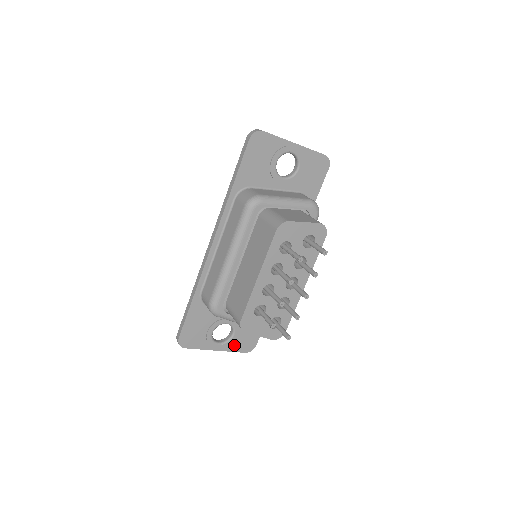
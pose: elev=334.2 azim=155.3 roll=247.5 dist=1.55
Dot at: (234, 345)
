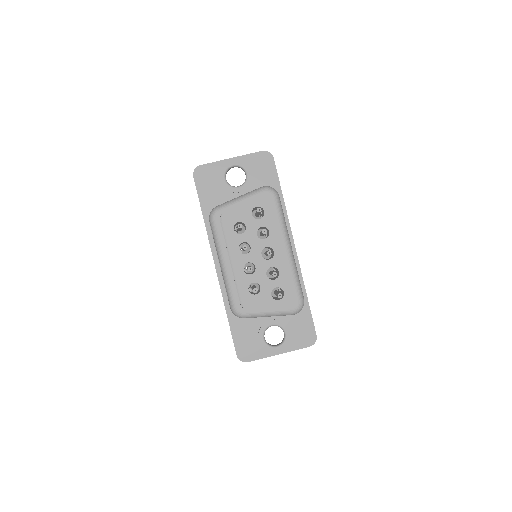
Dot at: (293, 343)
